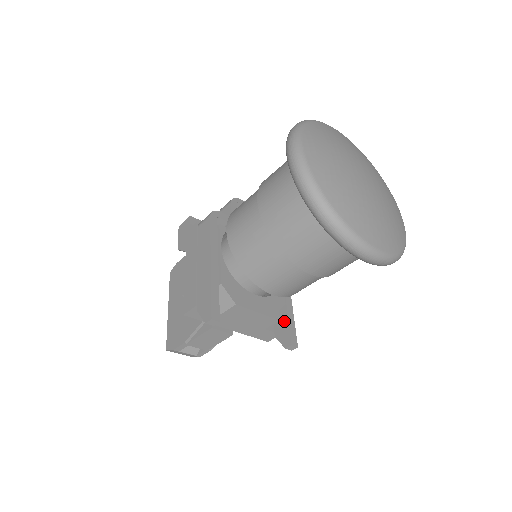
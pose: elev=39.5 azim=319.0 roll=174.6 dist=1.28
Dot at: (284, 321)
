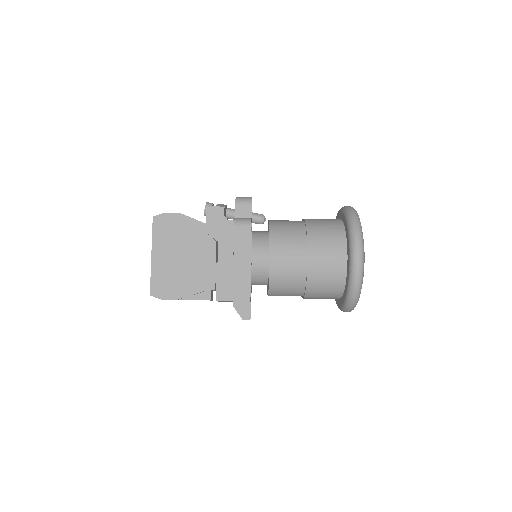
Dot at: occluded
